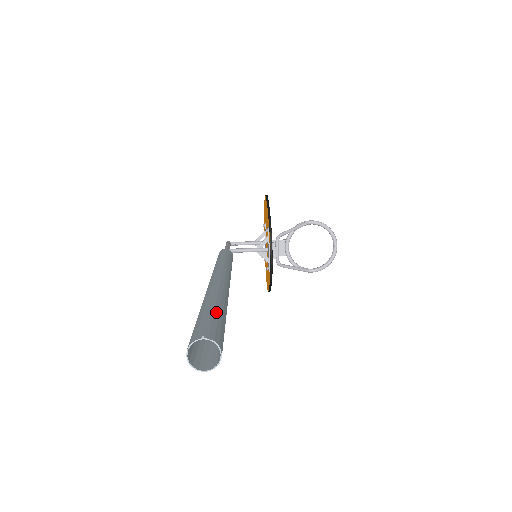
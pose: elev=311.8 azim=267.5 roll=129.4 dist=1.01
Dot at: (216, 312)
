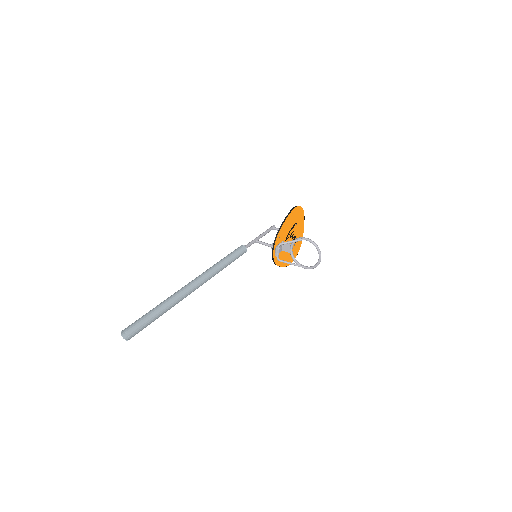
Dot at: (149, 316)
